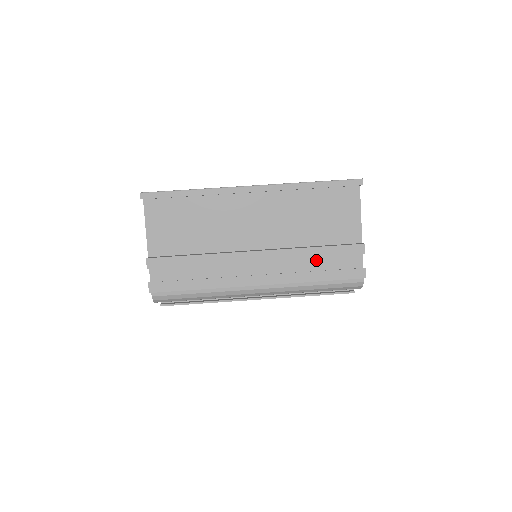
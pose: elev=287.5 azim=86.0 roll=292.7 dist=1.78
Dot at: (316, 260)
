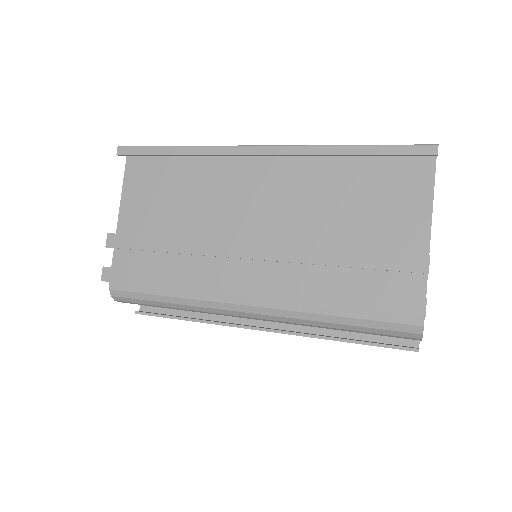
Dot at: (344, 274)
